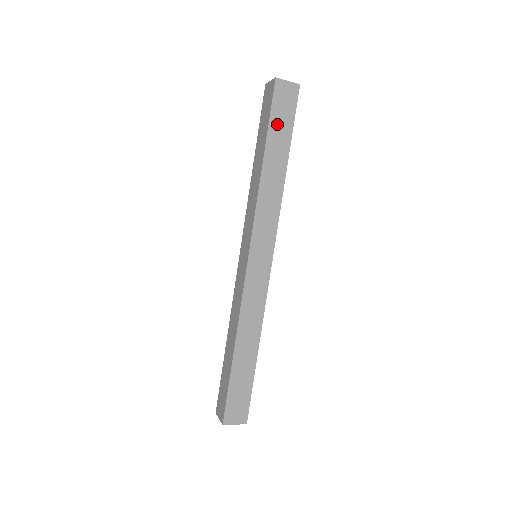
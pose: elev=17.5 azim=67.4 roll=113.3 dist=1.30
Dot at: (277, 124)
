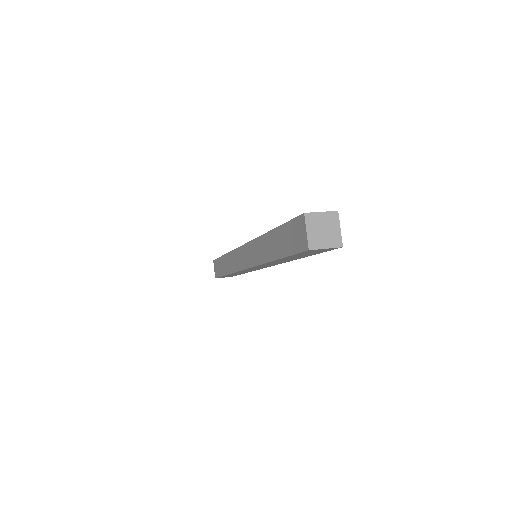
Dot at: (298, 255)
